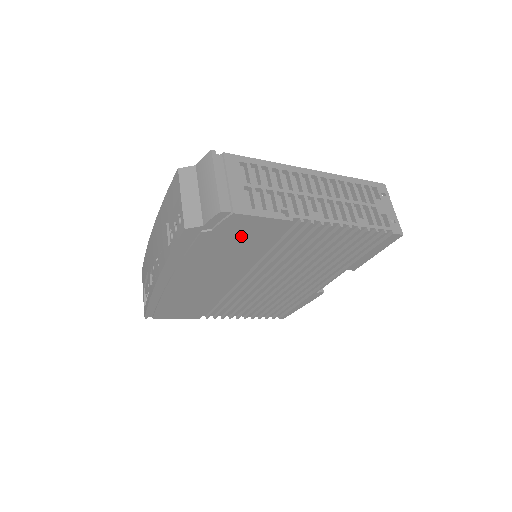
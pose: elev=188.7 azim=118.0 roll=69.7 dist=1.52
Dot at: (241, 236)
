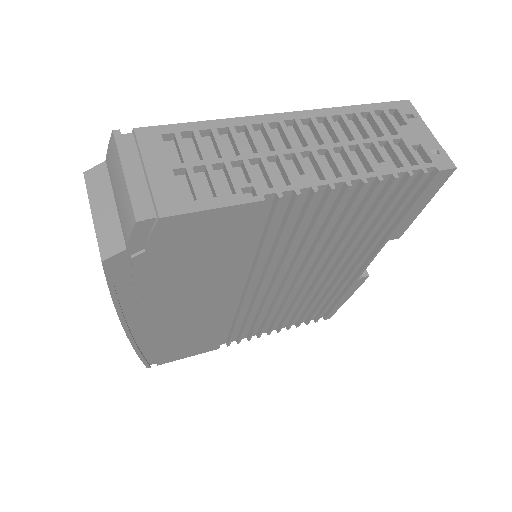
Dot at: (198, 245)
